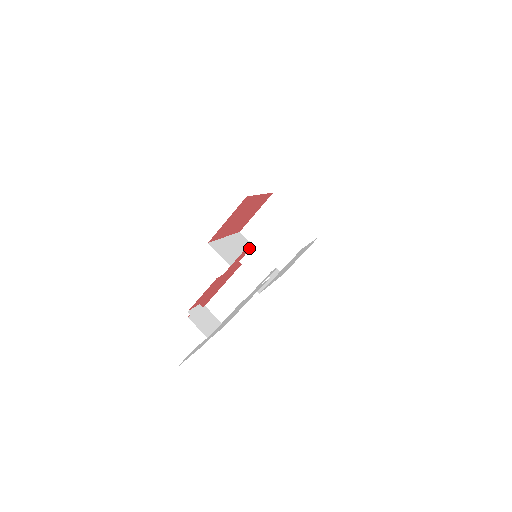
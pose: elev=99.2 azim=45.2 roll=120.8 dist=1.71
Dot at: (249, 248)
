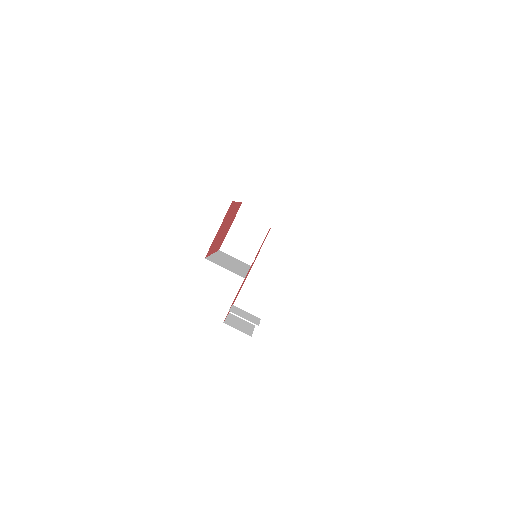
Dot at: (268, 233)
